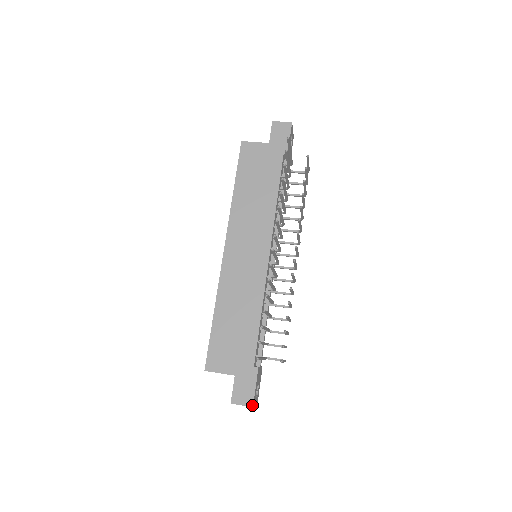
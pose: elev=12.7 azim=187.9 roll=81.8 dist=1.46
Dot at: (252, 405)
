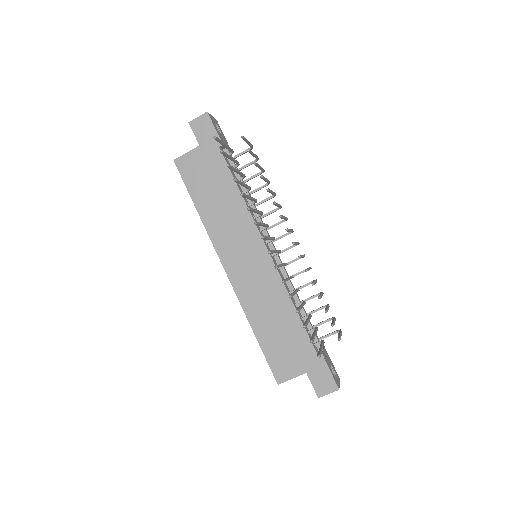
Dot at: (337, 388)
